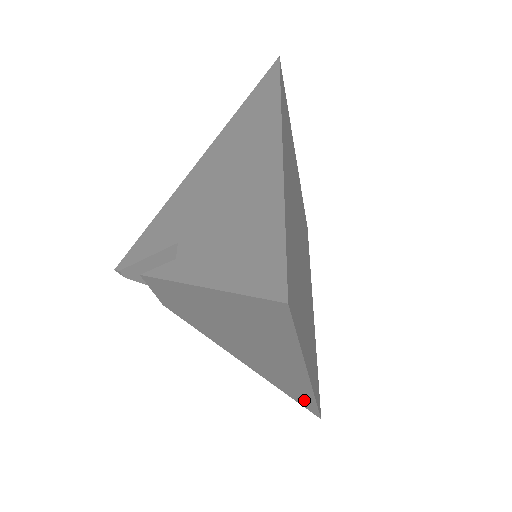
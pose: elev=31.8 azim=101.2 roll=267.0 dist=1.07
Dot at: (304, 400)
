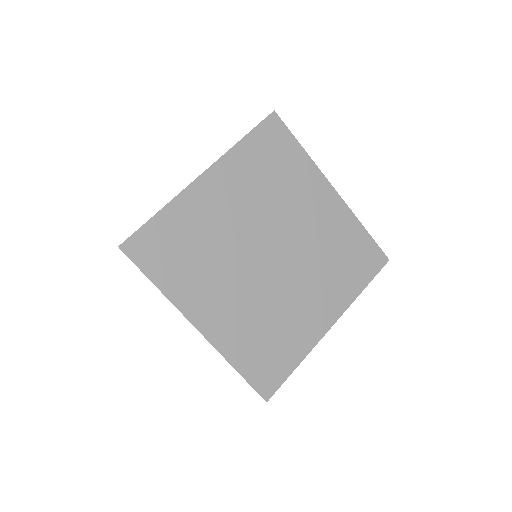
Dot at: occluded
